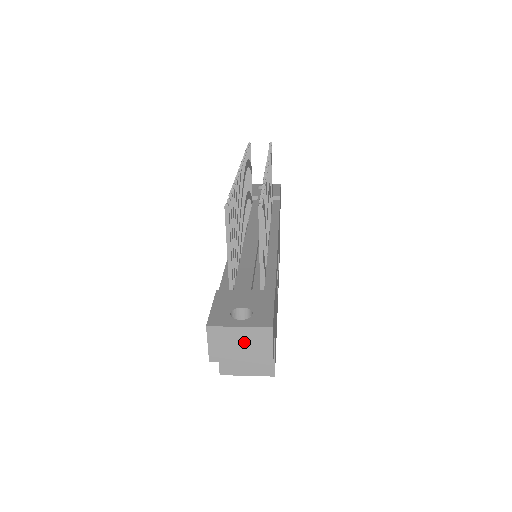
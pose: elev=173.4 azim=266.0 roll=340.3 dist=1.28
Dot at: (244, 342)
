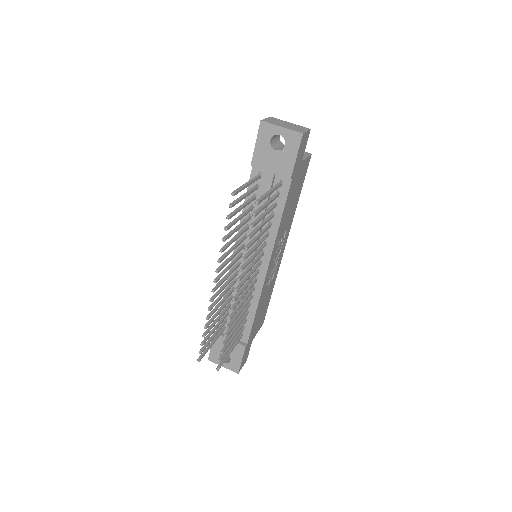
Dot at: occluded
